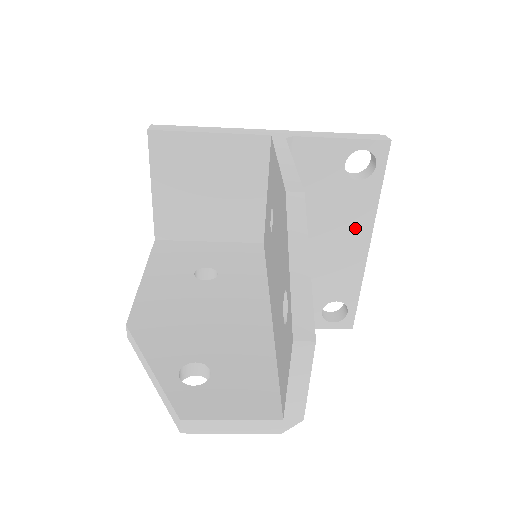
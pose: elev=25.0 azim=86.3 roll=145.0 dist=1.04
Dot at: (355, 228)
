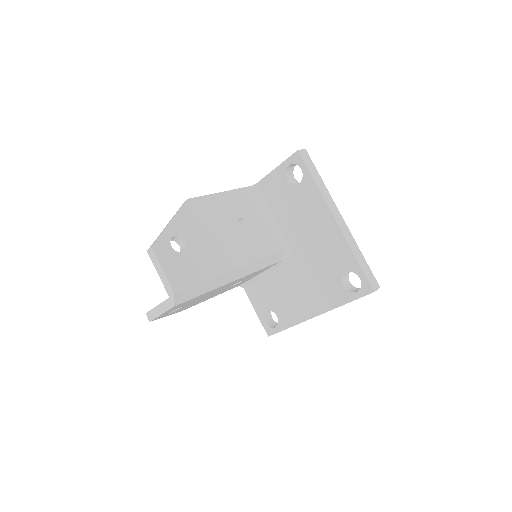
Dot at: (319, 213)
